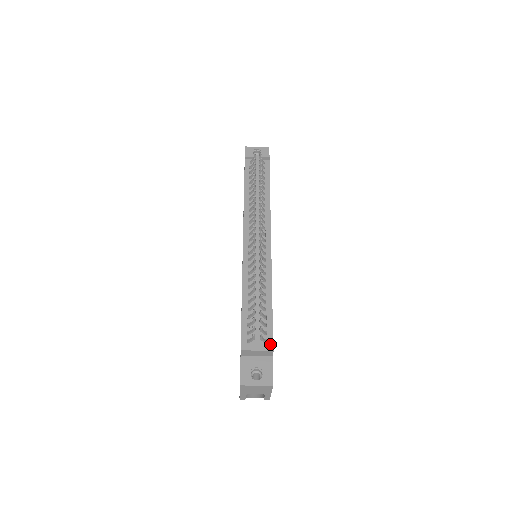
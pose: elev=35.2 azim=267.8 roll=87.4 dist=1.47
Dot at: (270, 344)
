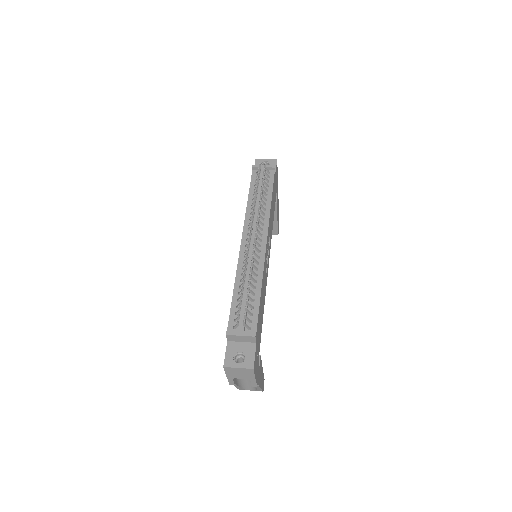
Dot at: (254, 331)
